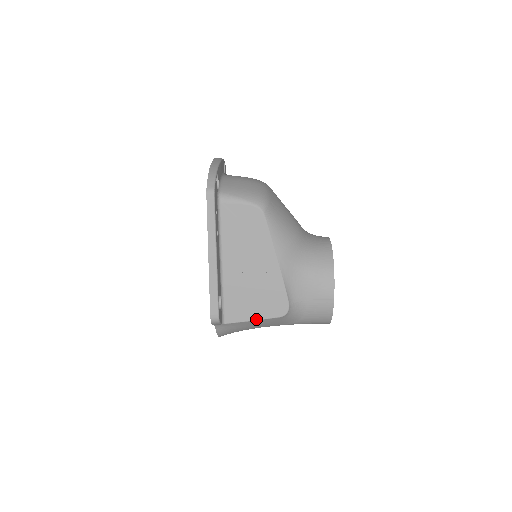
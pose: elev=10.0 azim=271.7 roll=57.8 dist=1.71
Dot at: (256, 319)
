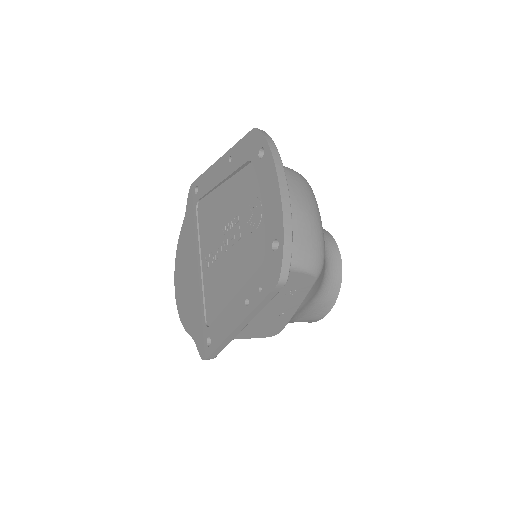
Dot at: (242, 338)
